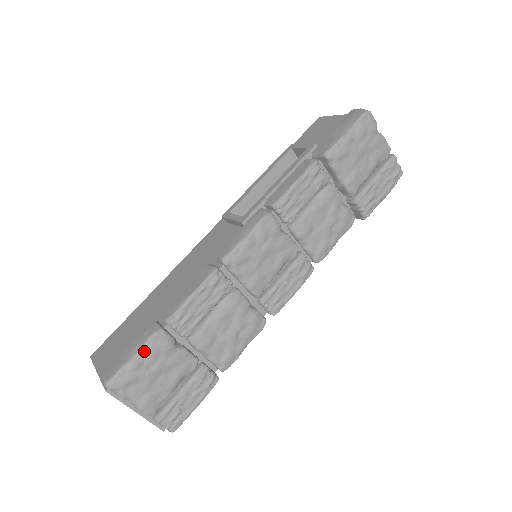
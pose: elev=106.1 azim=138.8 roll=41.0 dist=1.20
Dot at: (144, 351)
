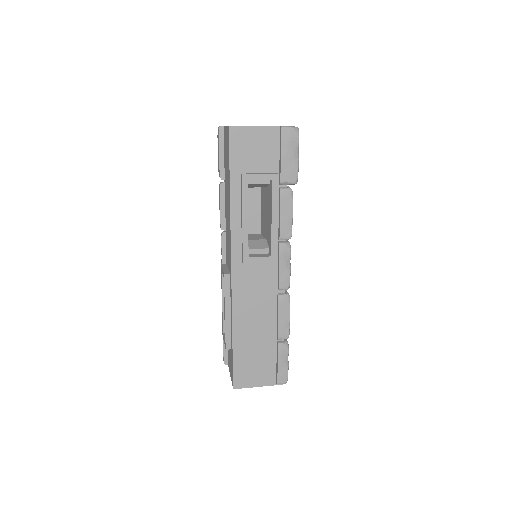
Dot at: occluded
